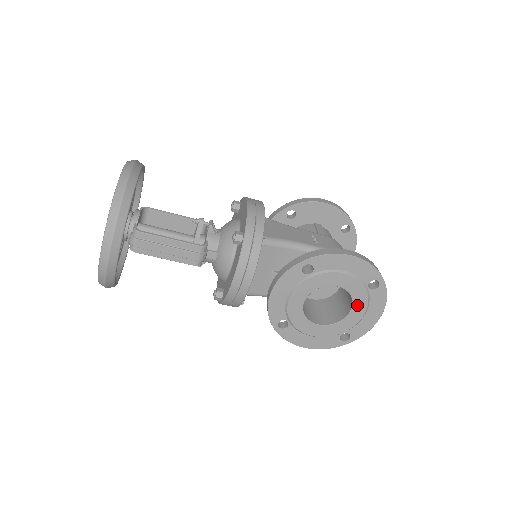
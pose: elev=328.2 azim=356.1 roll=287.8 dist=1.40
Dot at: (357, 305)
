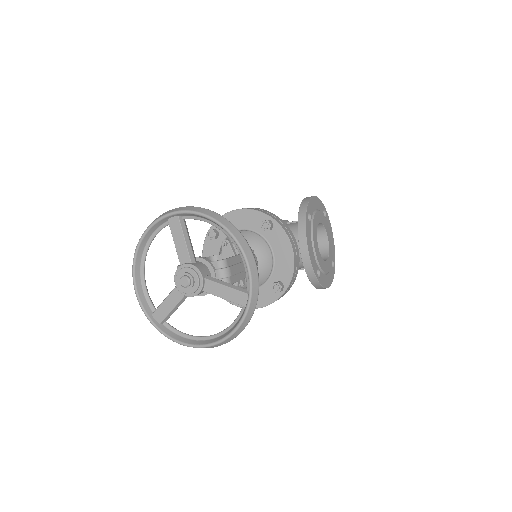
Dot at: (328, 233)
